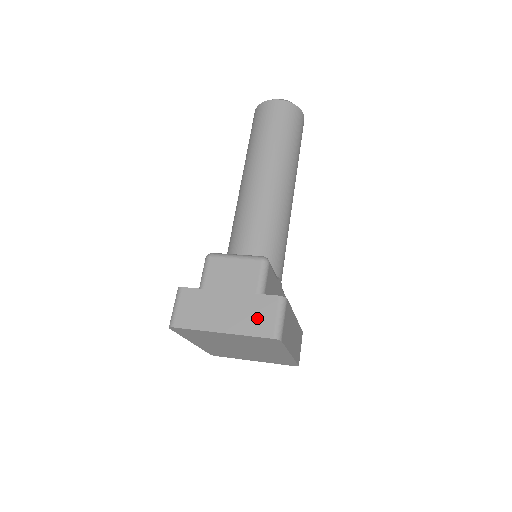
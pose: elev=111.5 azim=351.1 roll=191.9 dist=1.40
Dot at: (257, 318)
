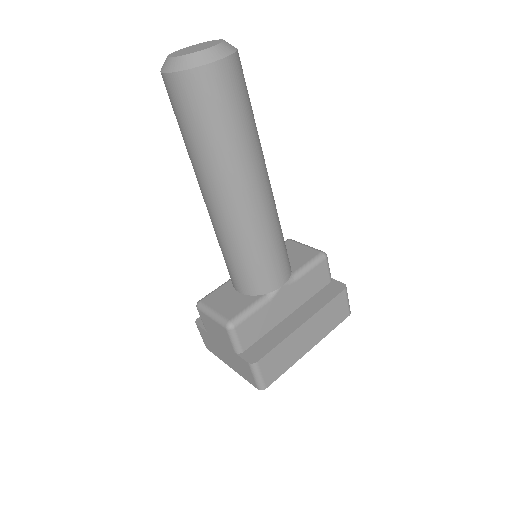
Dot at: (243, 370)
